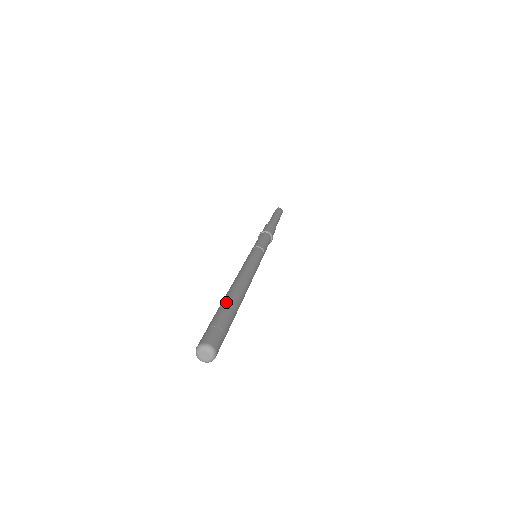
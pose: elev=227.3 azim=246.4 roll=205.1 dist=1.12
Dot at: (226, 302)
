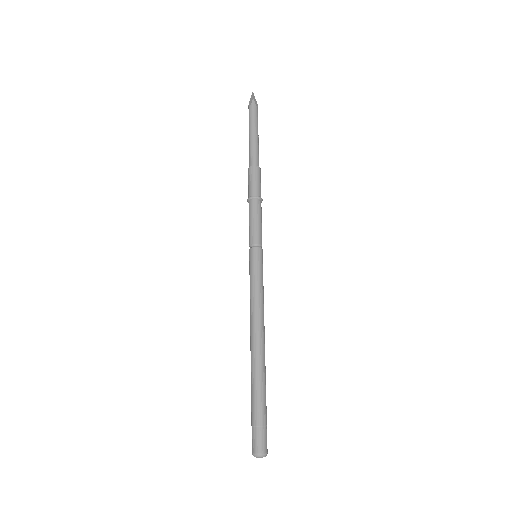
Dot at: (261, 382)
